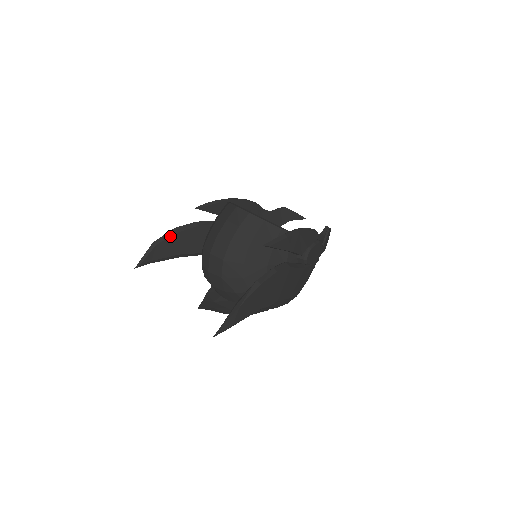
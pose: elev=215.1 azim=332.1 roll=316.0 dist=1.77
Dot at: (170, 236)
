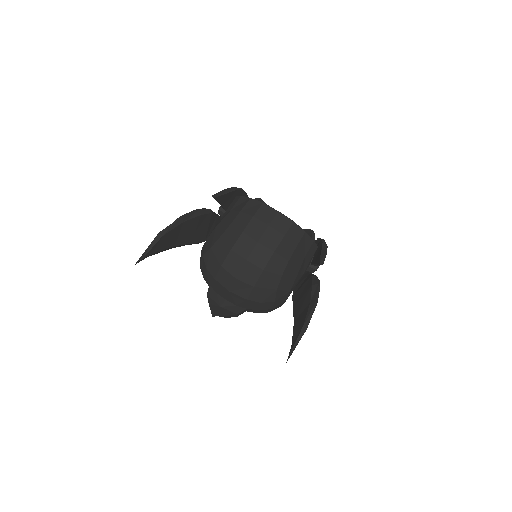
Dot at: (176, 226)
